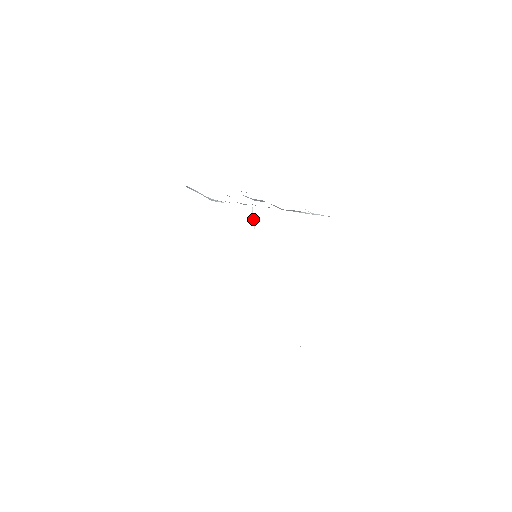
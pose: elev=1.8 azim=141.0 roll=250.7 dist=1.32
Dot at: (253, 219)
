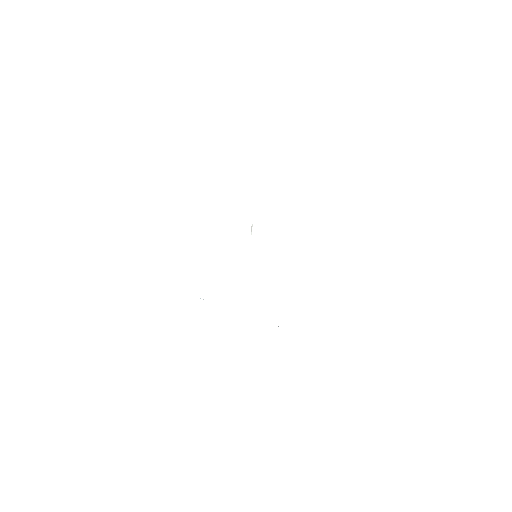
Dot at: (251, 231)
